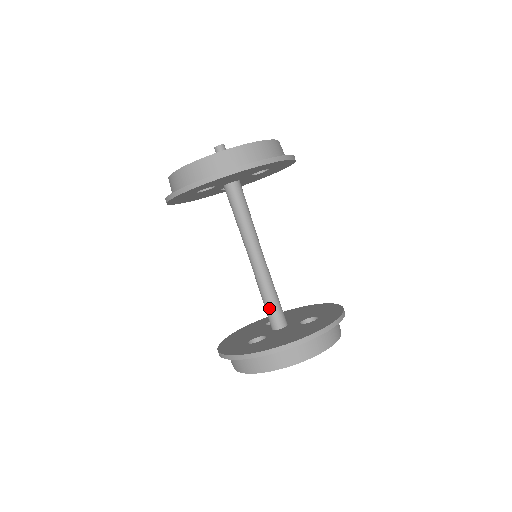
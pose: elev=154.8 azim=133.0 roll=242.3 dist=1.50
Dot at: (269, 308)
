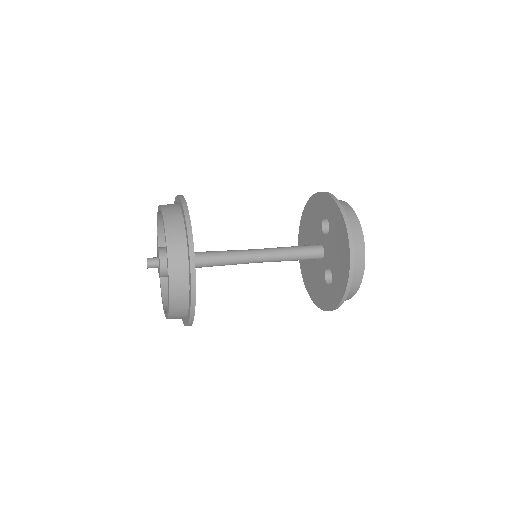
Dot at: (304, 258)
